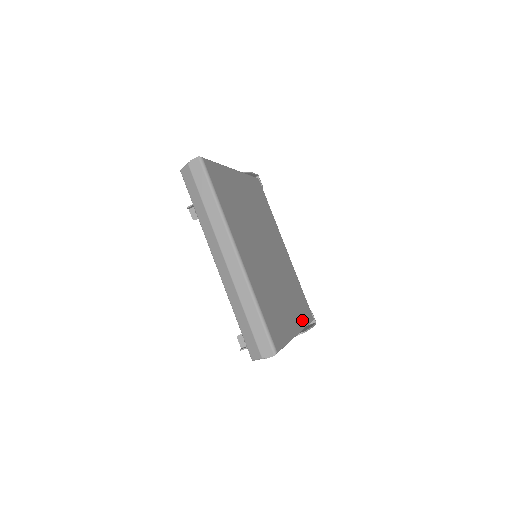
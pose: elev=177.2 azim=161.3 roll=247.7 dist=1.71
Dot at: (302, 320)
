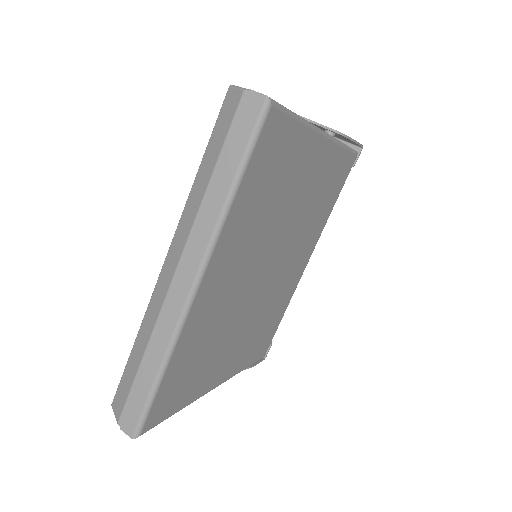
Dot at: (241, 365)
